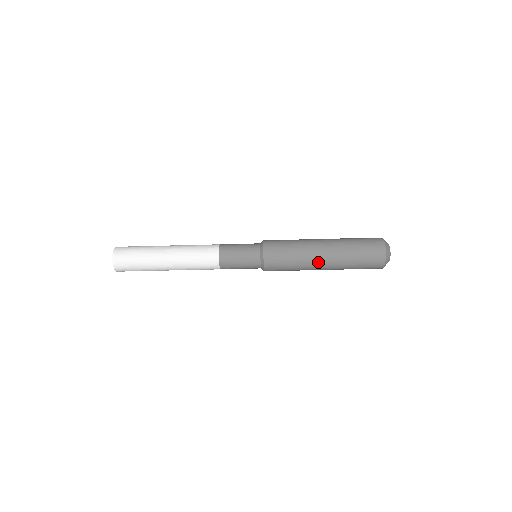
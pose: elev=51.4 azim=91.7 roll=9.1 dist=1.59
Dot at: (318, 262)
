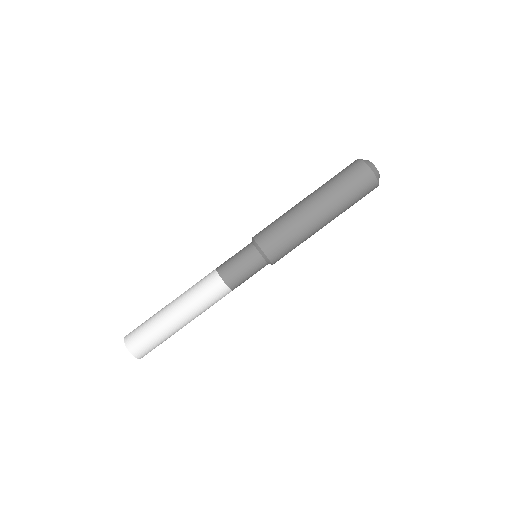
Dot at: (301, 203)
